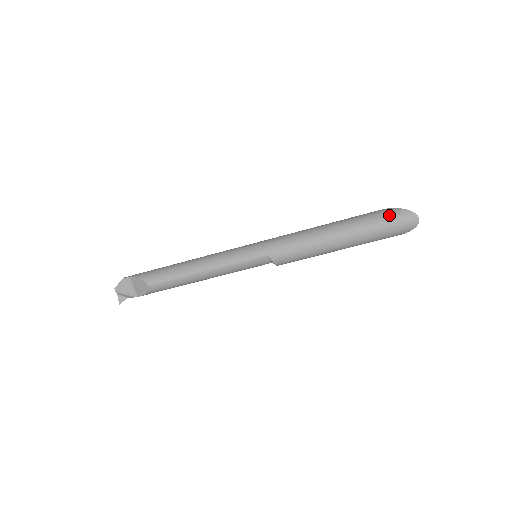
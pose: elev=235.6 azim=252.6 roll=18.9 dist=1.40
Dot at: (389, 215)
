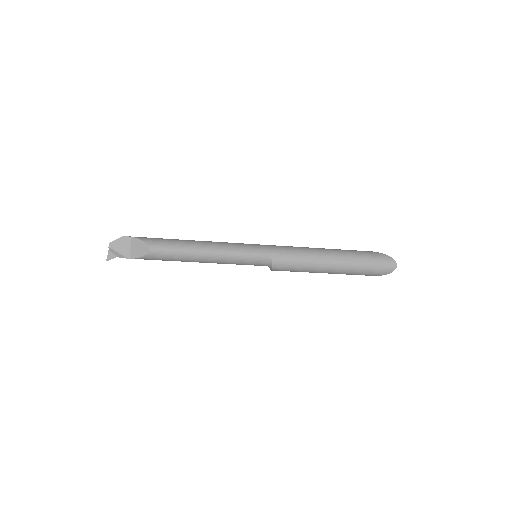
Dot at: (375, 256)
